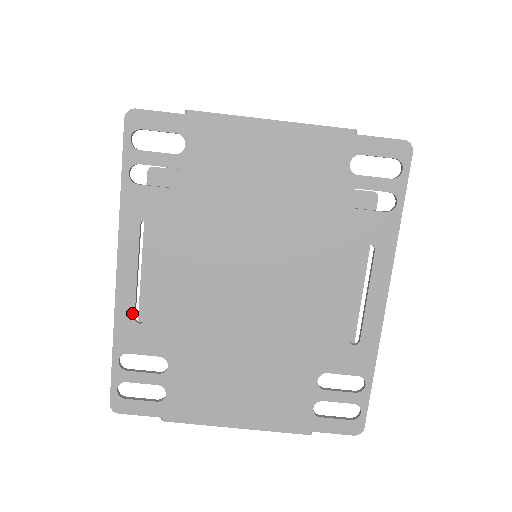
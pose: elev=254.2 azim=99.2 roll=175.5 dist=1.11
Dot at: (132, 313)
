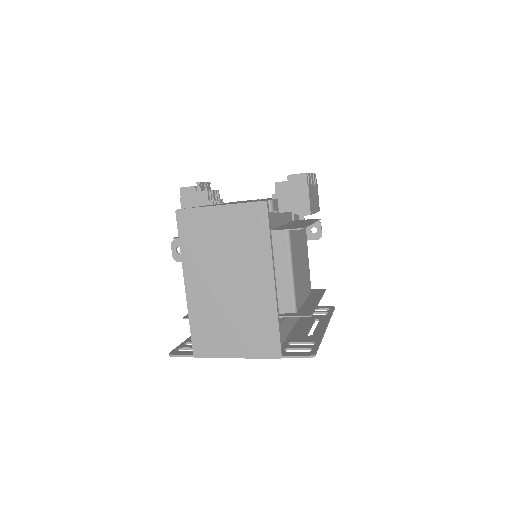
Dot at: occluded
